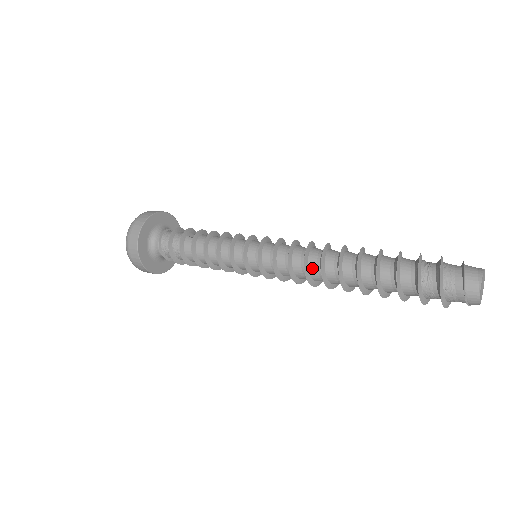
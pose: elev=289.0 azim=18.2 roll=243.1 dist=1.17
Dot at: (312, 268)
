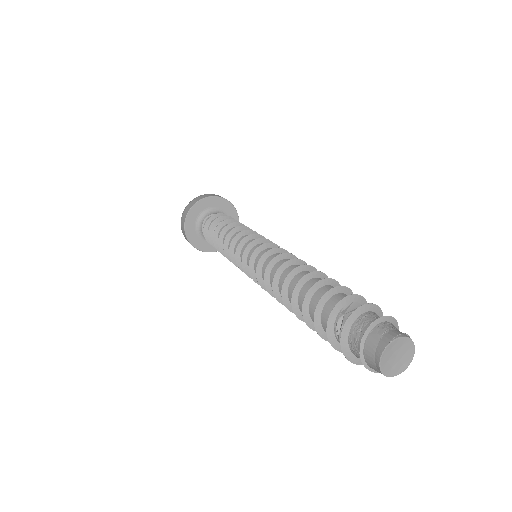
Dot at: occluded
